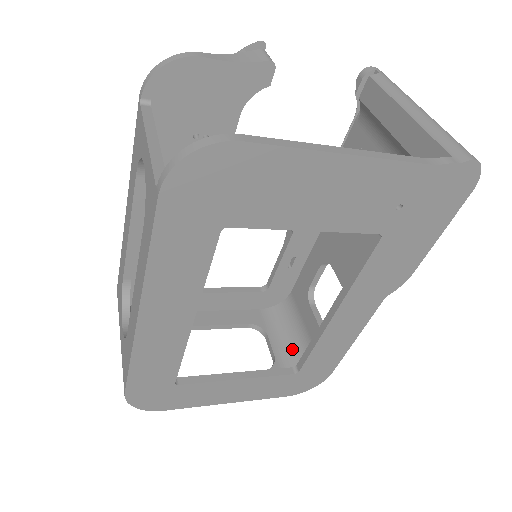
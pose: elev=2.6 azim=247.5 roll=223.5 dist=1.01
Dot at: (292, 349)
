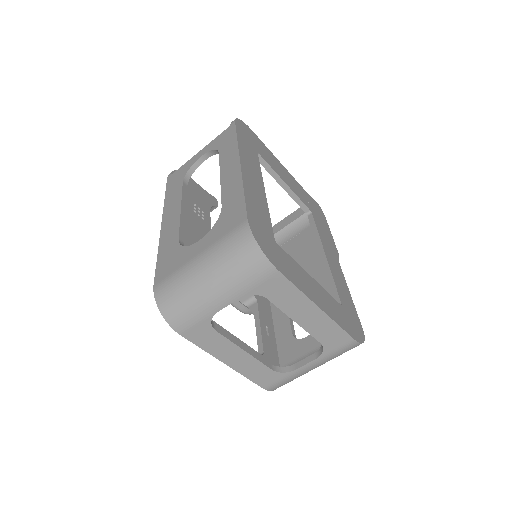
Dot at: occluded
